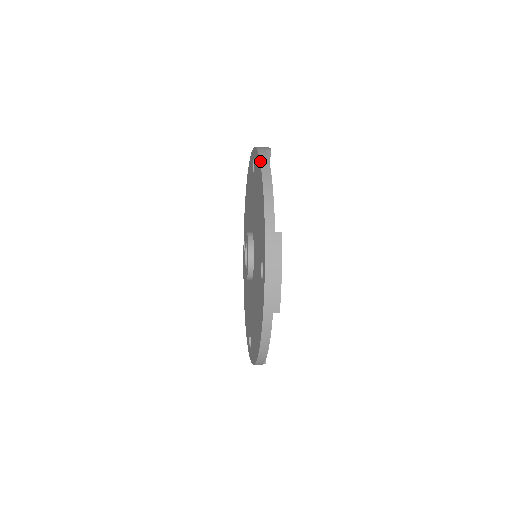
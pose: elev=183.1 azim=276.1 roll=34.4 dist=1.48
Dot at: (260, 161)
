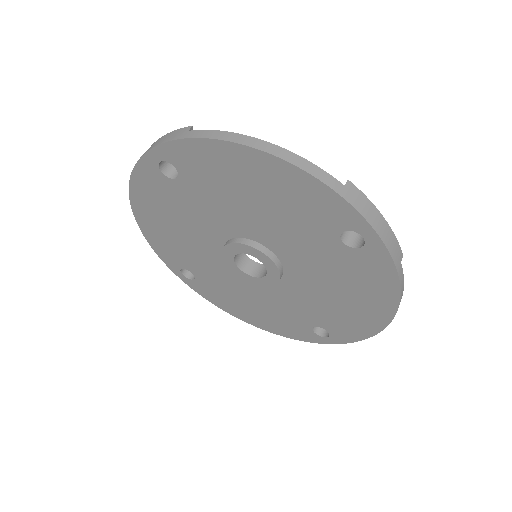
Dot at: (223, 140)
